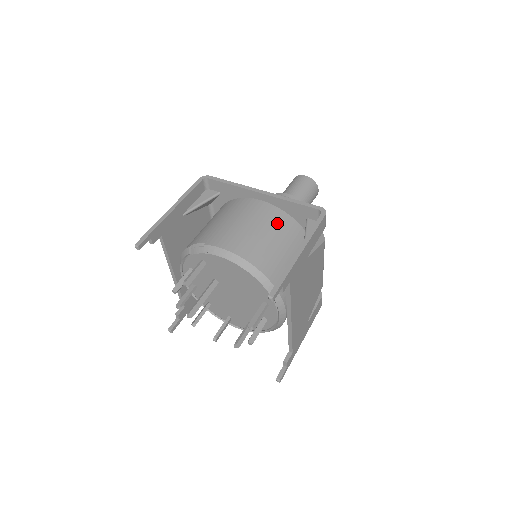
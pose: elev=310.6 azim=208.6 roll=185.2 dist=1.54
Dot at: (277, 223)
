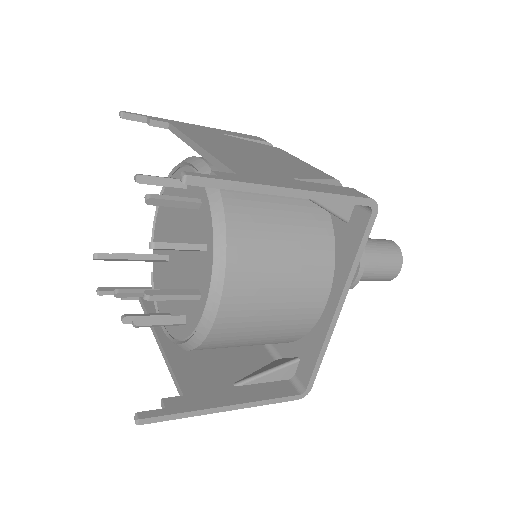
Dot at: occluded
